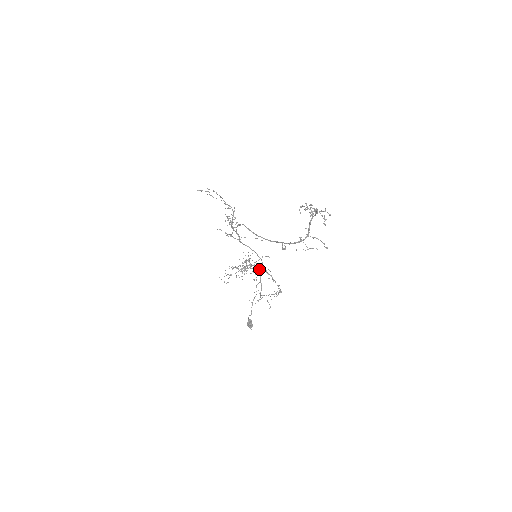
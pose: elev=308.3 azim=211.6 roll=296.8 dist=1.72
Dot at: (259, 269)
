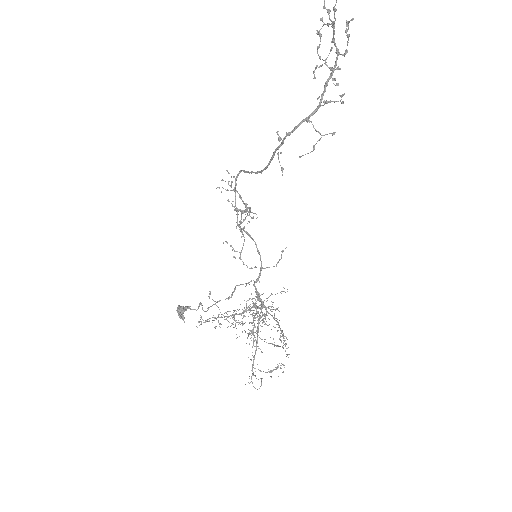
Dot at: (260, 298)
